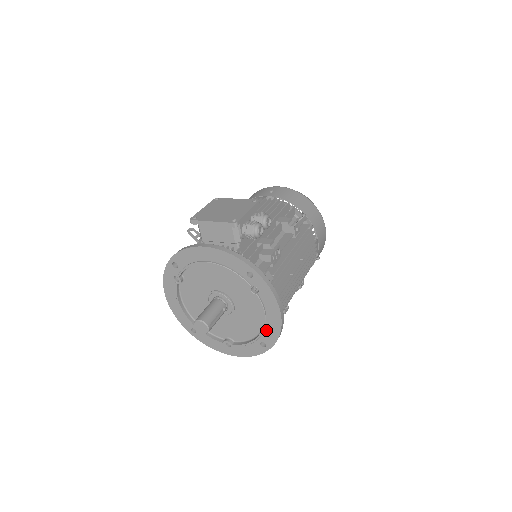
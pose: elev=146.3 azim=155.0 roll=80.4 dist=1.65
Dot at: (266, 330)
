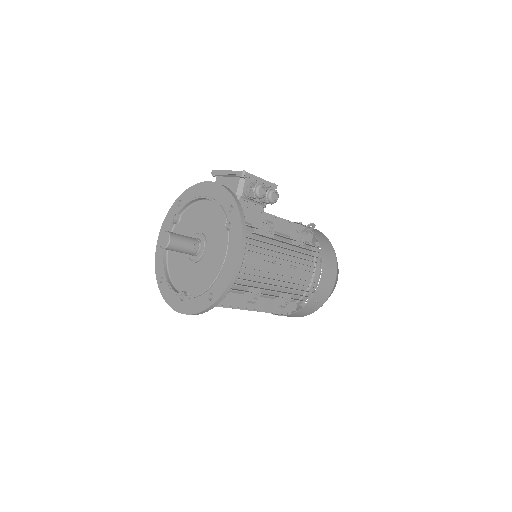
Dot at: (220, 277)
